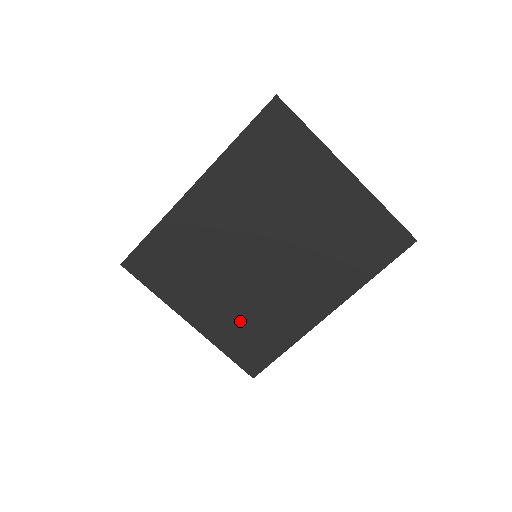
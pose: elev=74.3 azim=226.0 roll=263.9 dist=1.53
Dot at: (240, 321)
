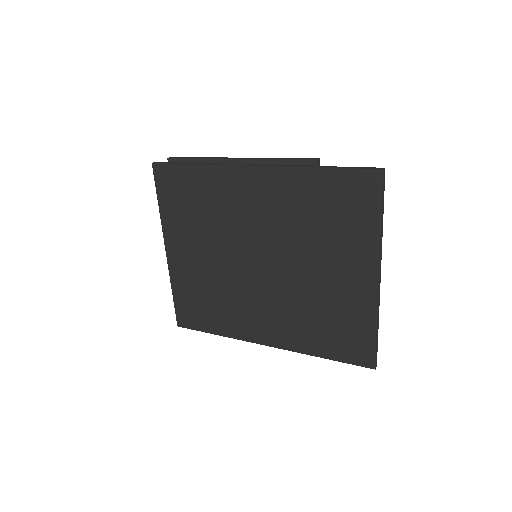
Dot at: (202, 286)
